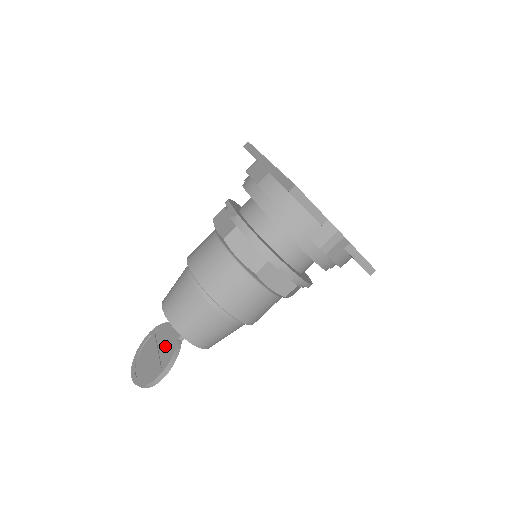
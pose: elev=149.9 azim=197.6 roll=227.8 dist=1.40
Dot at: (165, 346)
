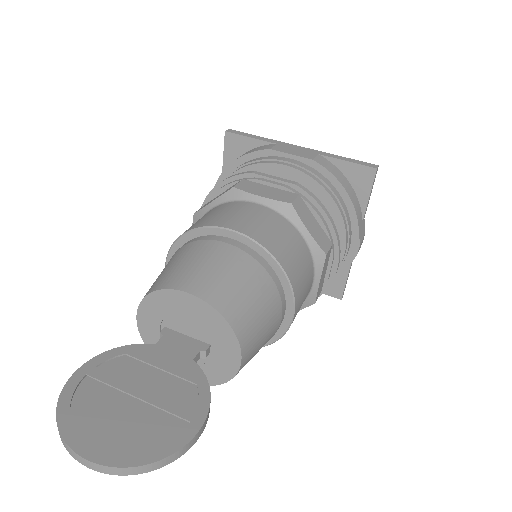
Dot at: (163, 379)
